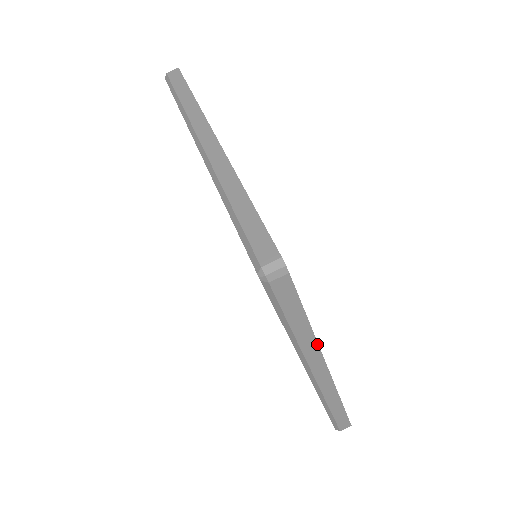
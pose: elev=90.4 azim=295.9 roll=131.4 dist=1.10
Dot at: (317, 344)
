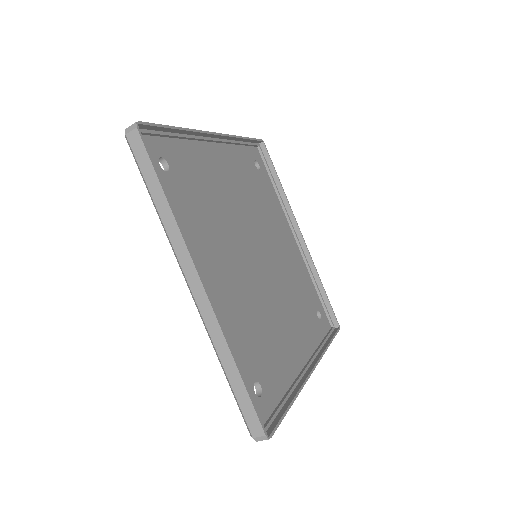
Dot at: (301, 389)
